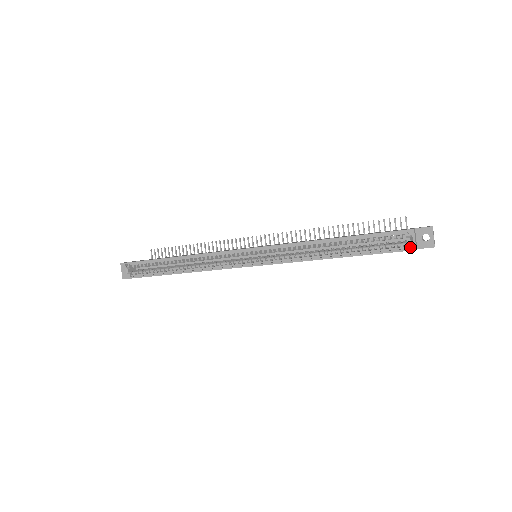
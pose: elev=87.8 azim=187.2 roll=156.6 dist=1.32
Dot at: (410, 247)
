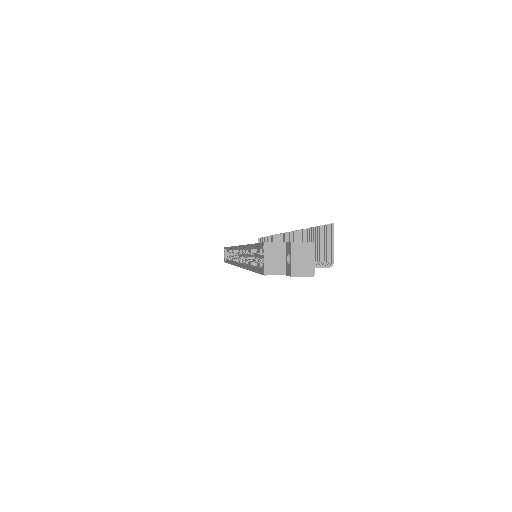
Dot at: (263, 269)
